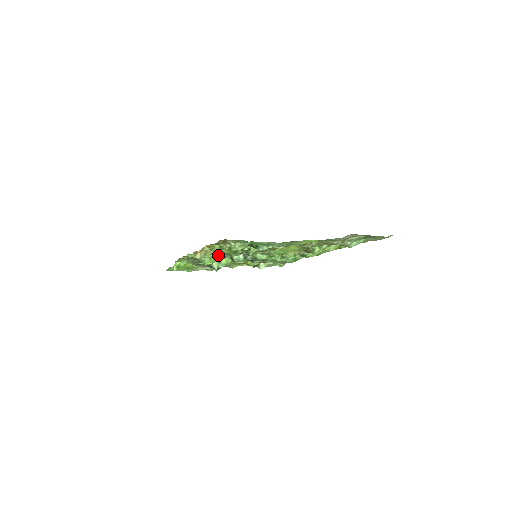
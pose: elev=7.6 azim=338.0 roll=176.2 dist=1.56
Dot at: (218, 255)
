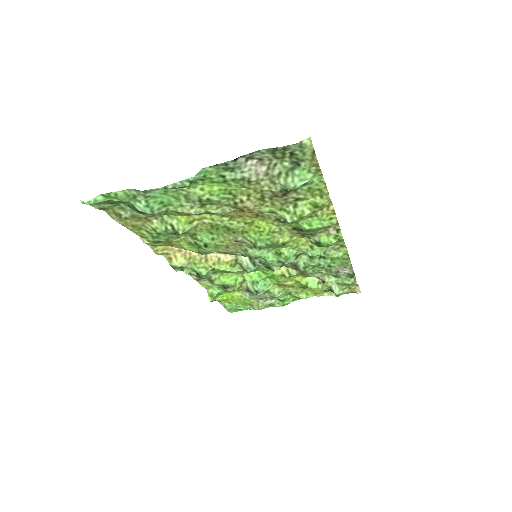
Dot at: (212, 263)
